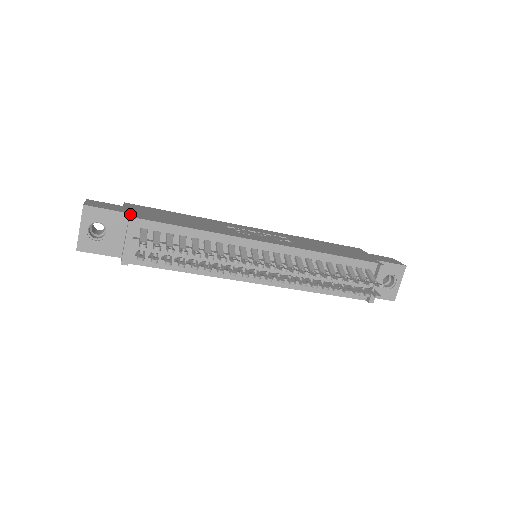
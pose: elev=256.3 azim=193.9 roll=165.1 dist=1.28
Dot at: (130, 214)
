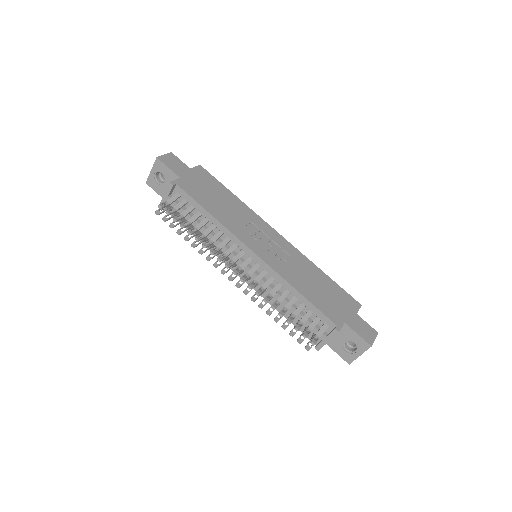
Dot at: (178, 179)
